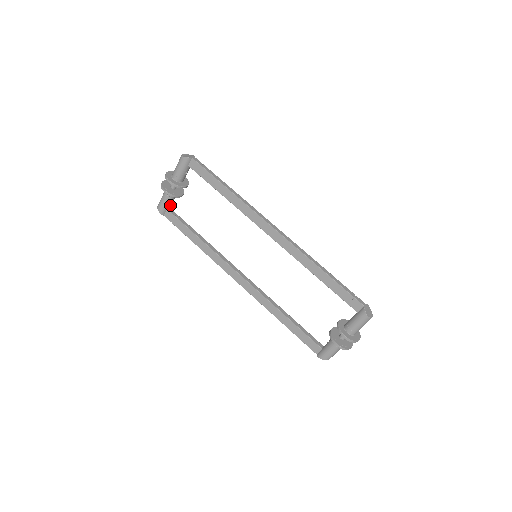
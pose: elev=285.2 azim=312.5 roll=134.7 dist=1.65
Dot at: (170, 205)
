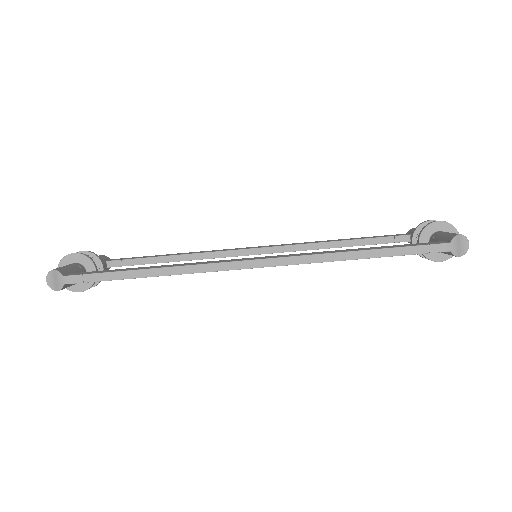
Dot at: occluded
